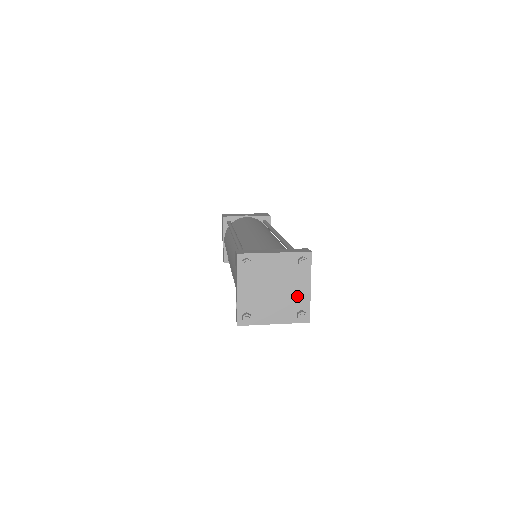
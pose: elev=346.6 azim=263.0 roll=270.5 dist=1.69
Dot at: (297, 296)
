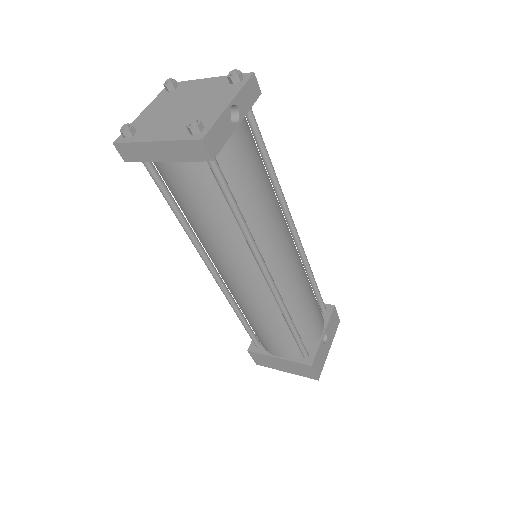
Dot at: (206, 112)
